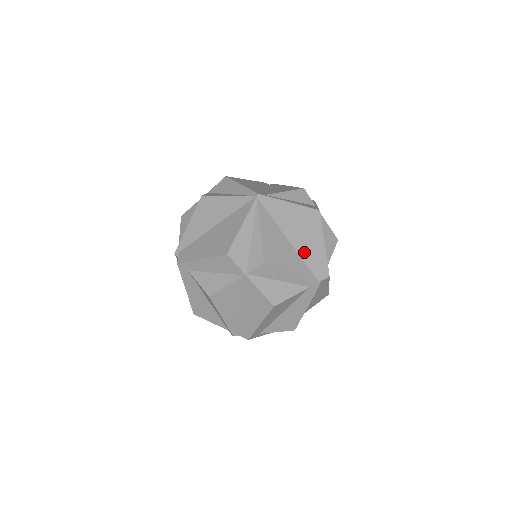
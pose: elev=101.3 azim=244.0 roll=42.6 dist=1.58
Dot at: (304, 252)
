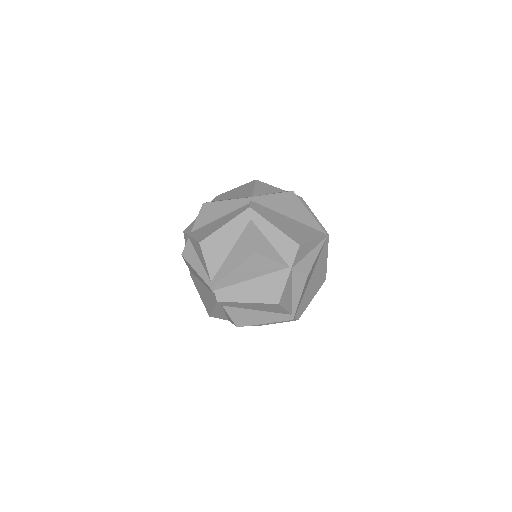
Dot at: (307, 292)
